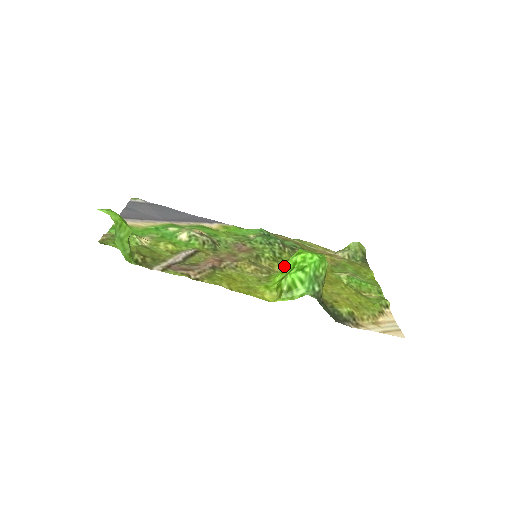
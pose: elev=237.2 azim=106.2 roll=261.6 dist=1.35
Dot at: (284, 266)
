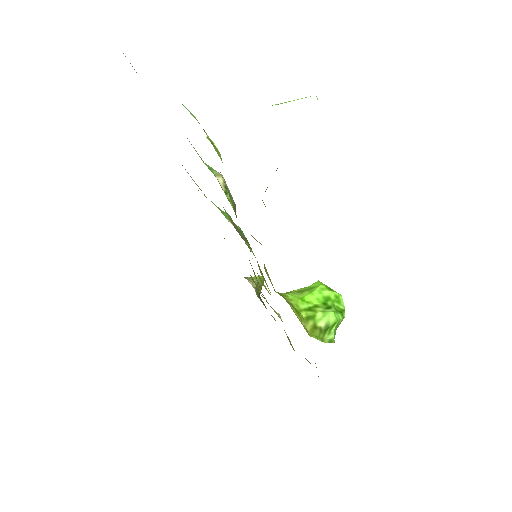
Dot at: (261, 281)
